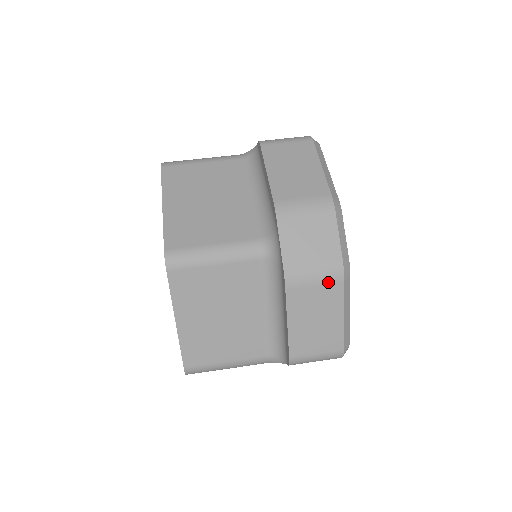
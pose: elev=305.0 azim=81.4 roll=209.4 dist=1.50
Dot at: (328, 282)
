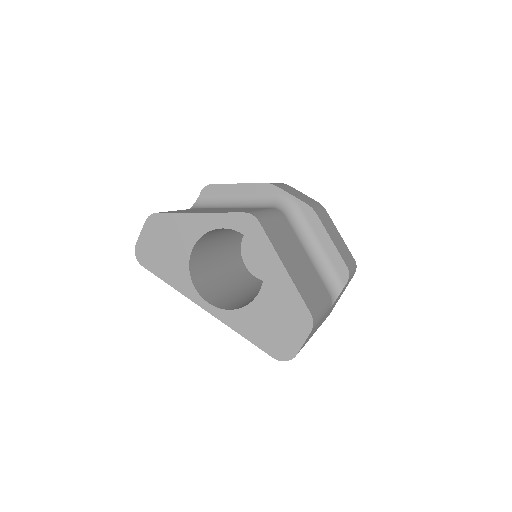
Dot at: (324, 211)
